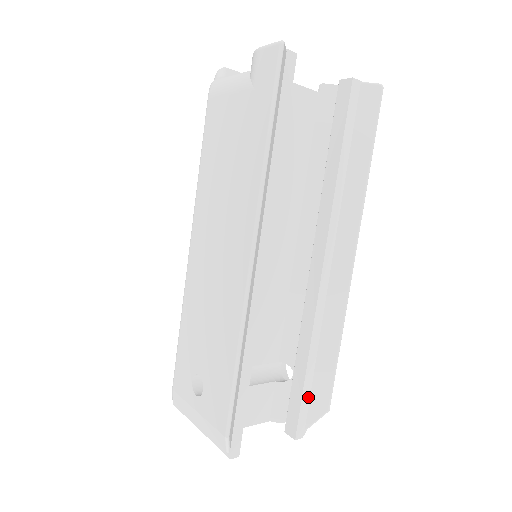
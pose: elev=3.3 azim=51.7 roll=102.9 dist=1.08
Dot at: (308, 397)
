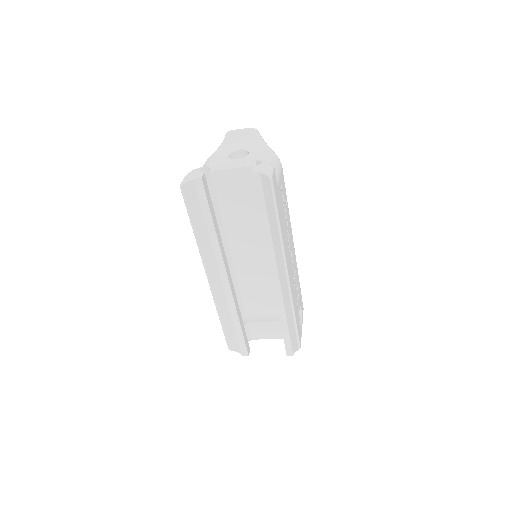
Dot at: (289, 338)
